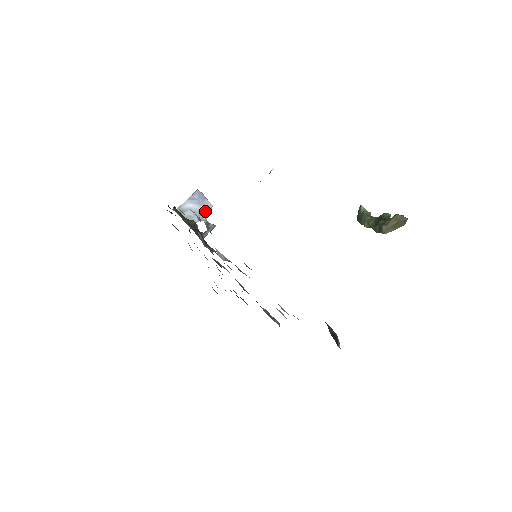
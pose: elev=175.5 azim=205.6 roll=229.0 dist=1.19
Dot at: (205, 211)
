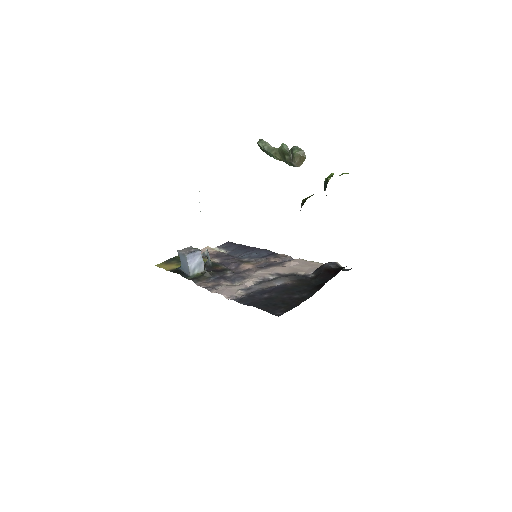
Dot at: (201, 258)
